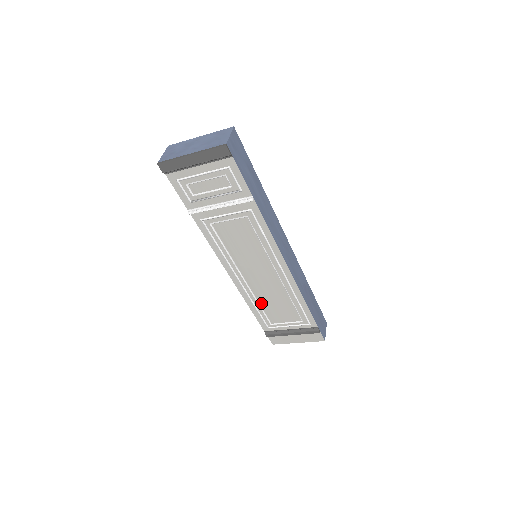
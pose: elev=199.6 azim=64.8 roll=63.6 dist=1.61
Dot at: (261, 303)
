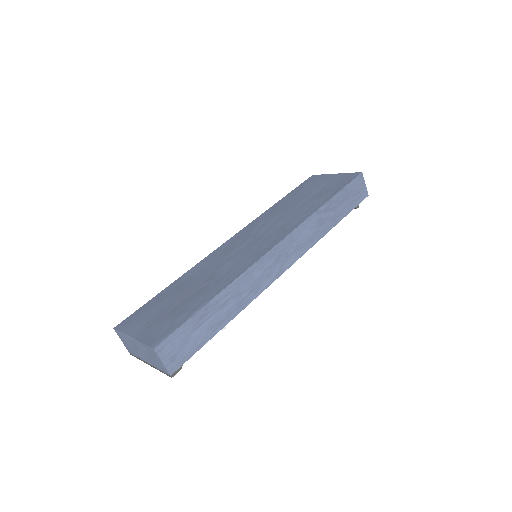
Dot at: occluded
